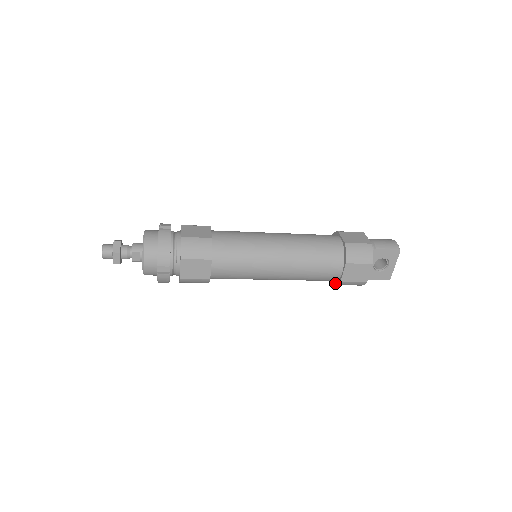
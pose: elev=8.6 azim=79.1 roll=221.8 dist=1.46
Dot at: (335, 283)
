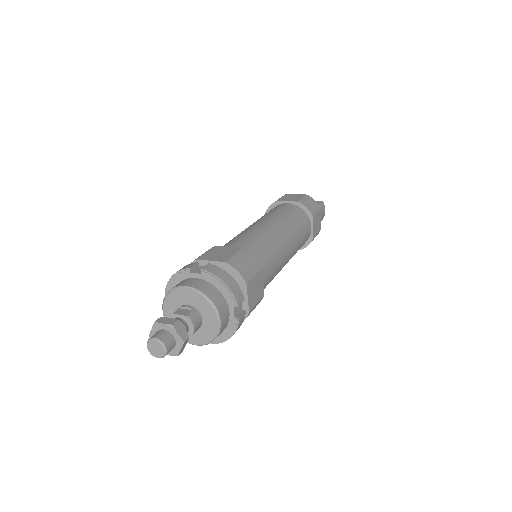
Dot at: occluded
